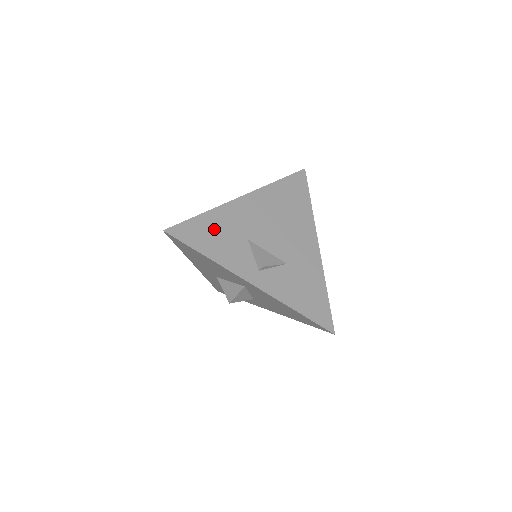
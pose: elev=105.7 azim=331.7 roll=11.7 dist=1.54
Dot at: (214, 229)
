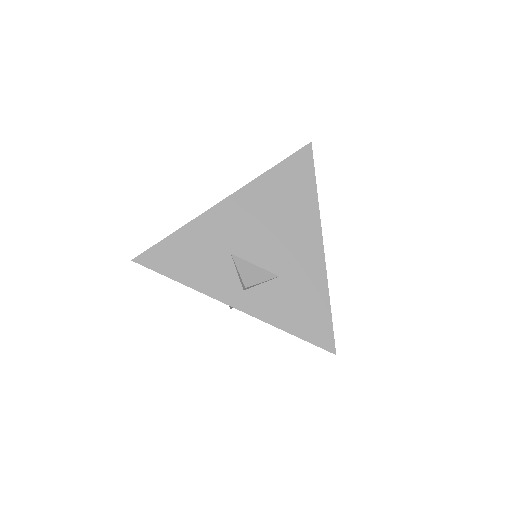
Dot at: (190, 248)
